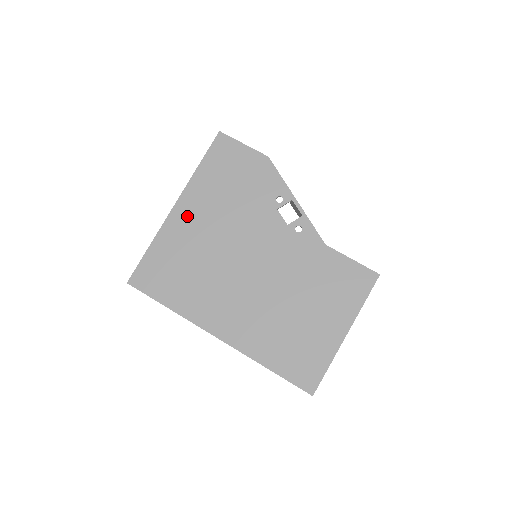
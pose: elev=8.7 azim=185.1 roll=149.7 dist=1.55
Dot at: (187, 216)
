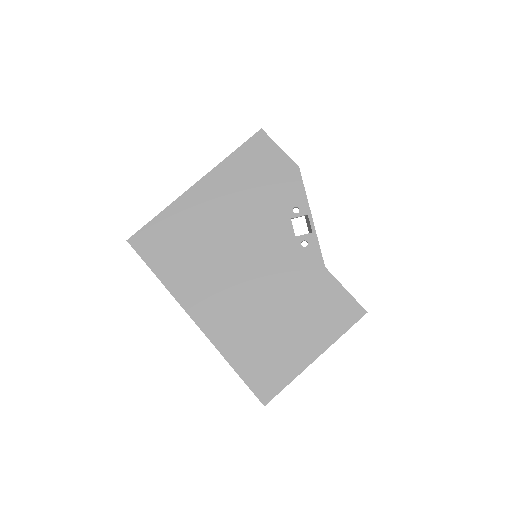
Dot at: (204, 197)
